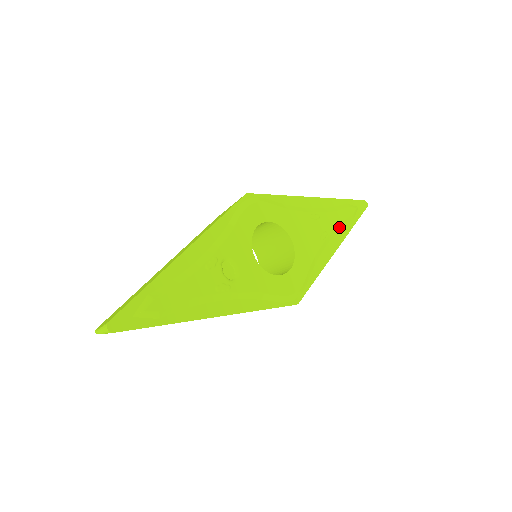
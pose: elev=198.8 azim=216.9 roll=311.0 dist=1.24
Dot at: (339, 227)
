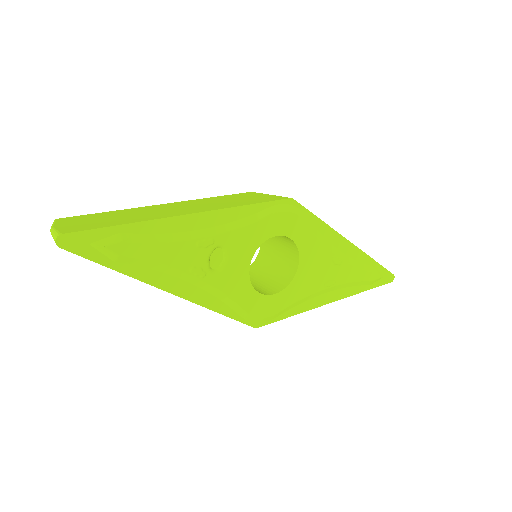
Dot at: (351, 284)
